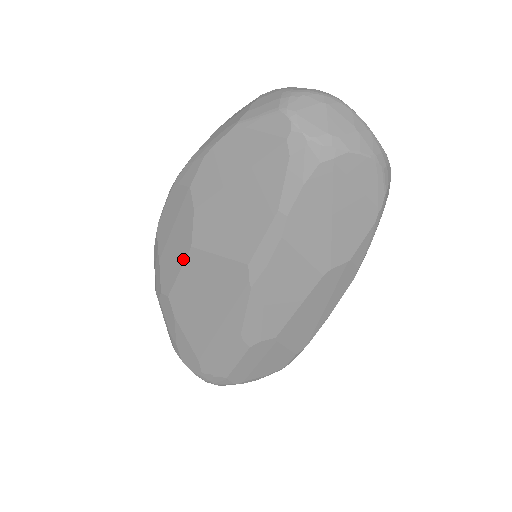
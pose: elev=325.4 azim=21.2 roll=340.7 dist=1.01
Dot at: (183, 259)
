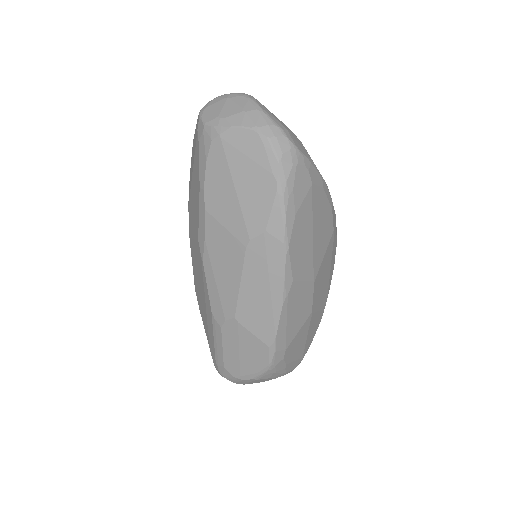
Dot at: (191, 252)
